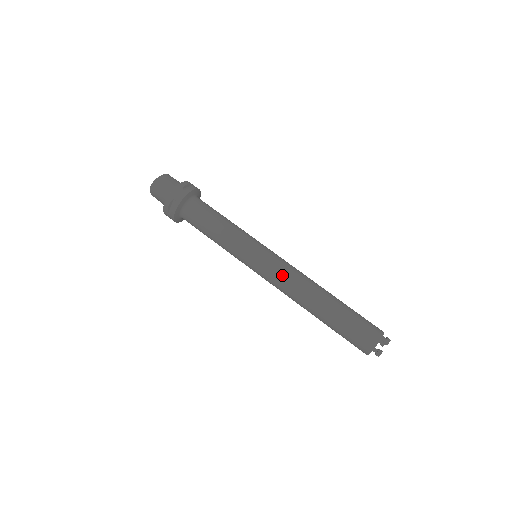
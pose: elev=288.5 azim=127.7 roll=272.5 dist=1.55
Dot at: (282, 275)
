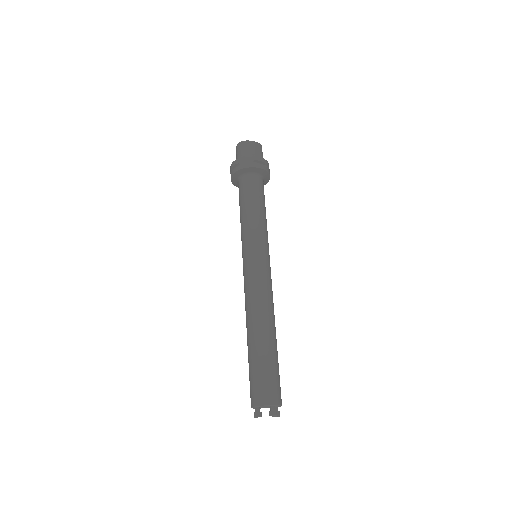
Dot at: (252, 285)
